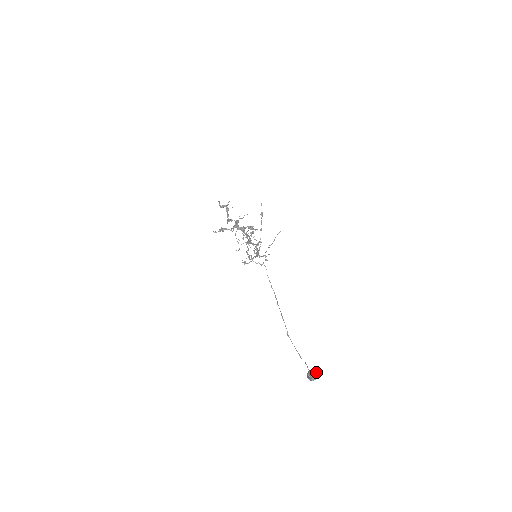
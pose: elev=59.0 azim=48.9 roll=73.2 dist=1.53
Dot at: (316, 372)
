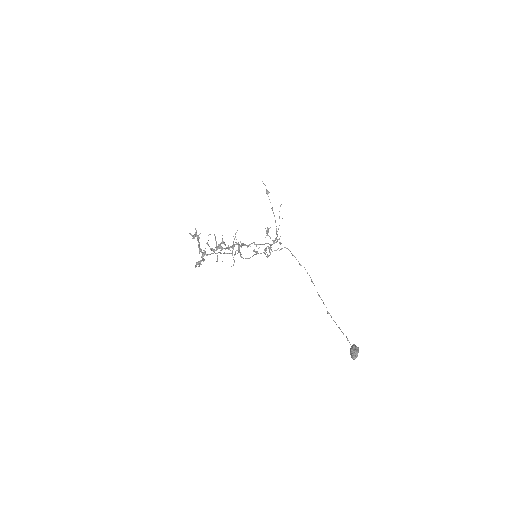
Dot at: (354, 349)
